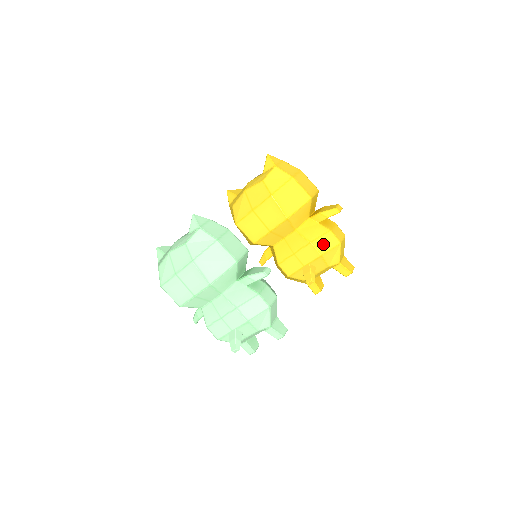
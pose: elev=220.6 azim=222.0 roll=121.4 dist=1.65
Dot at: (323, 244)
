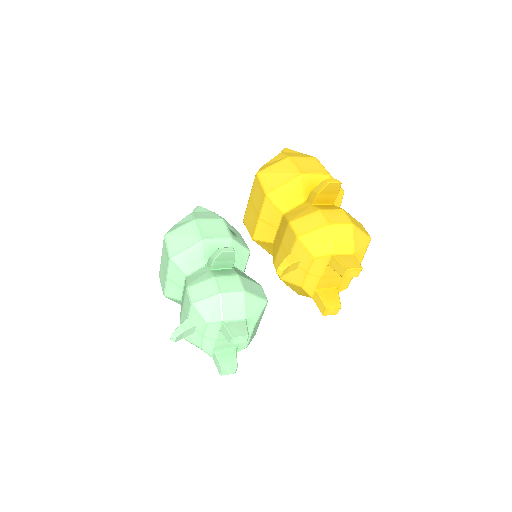
Dot at: (304, 224)
